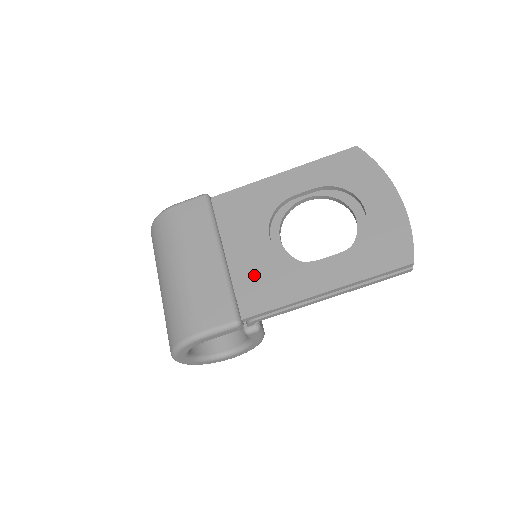
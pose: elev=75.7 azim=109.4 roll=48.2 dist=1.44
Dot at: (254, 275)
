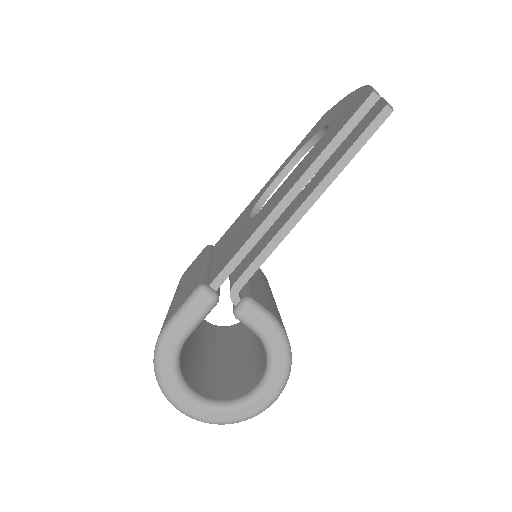
Dot at: (229, 249)
